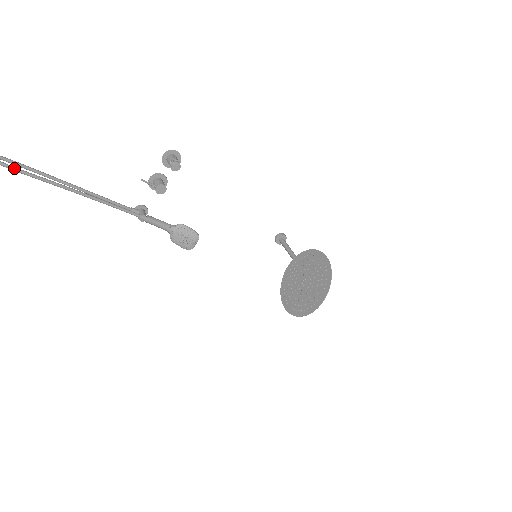
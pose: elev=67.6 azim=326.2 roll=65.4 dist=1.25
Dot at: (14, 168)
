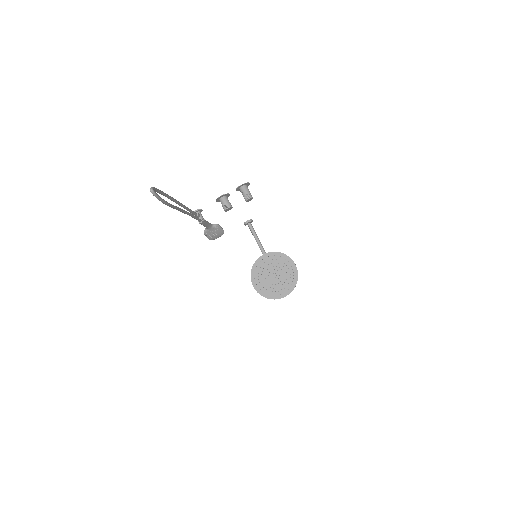
Dot at: (169, 204)
